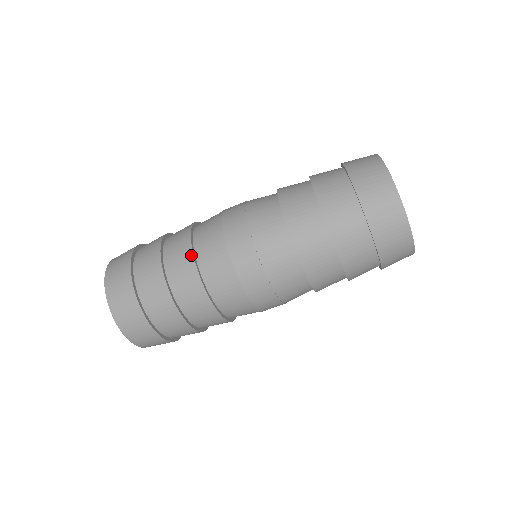
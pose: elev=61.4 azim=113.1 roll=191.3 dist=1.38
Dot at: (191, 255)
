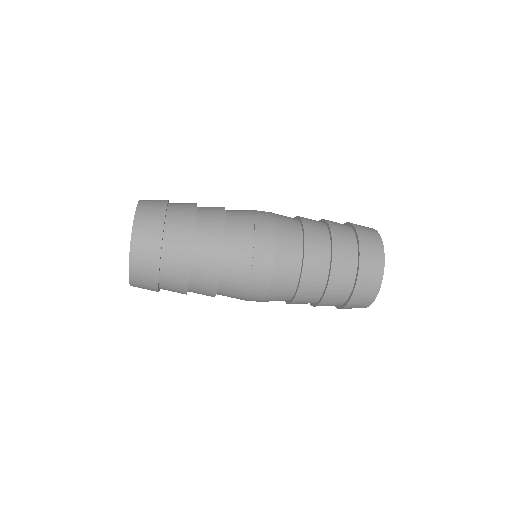
Dot at: (223, 227)
